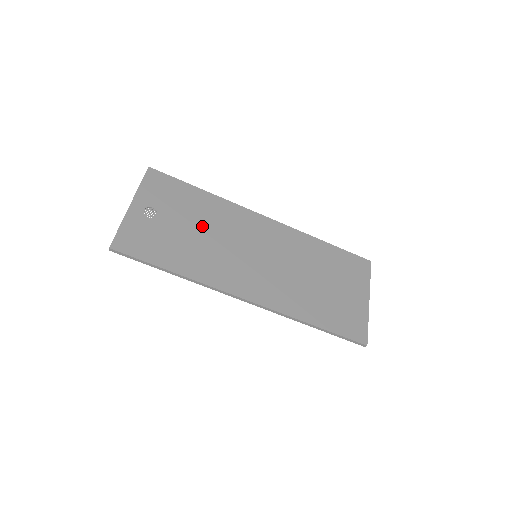
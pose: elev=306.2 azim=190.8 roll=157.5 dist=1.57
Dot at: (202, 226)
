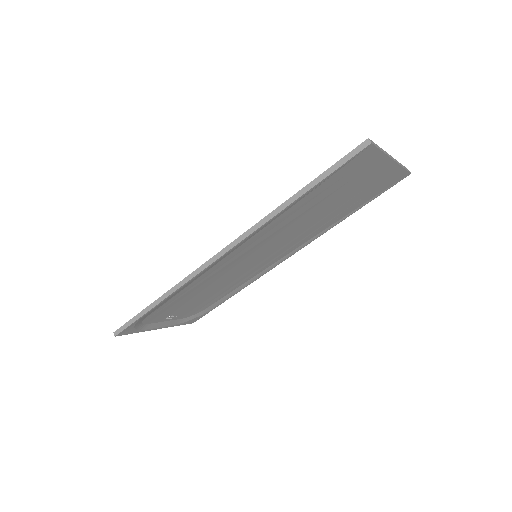
Dot at: (211, 290)
